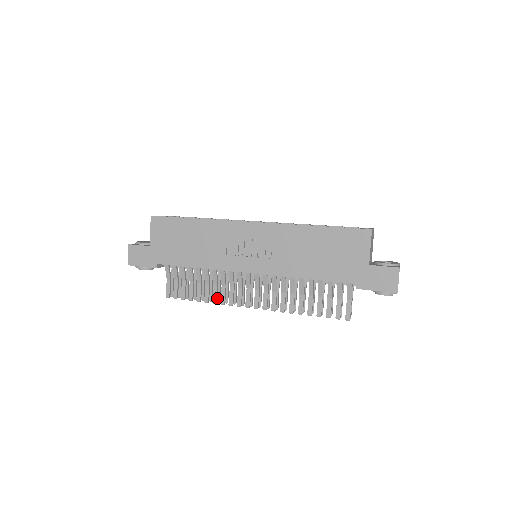
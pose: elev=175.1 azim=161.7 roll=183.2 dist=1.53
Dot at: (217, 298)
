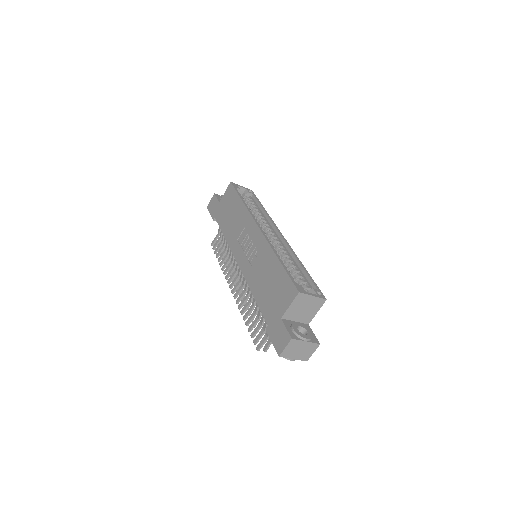
Dot at: occluded
